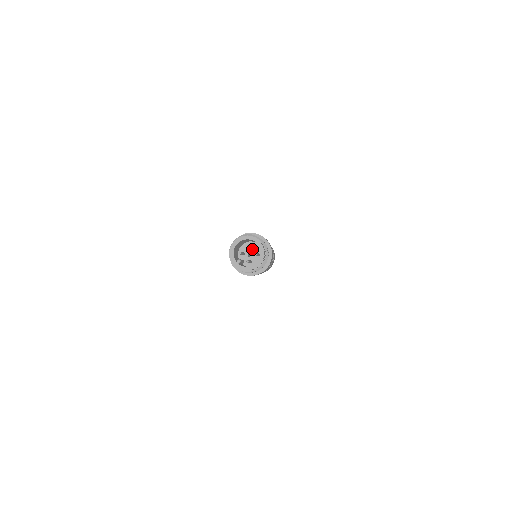
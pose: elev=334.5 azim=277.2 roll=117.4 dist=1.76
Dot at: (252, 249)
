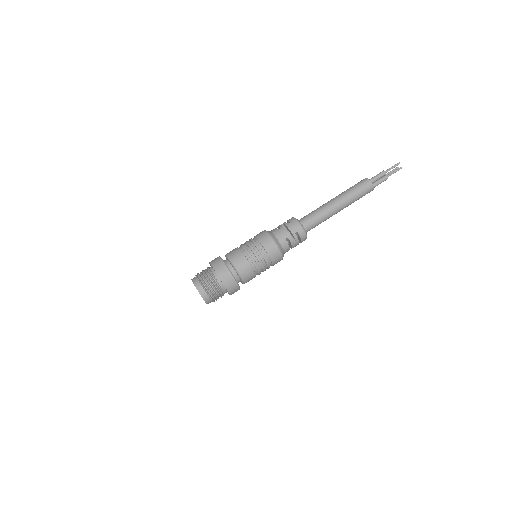
Dot at: occluded
